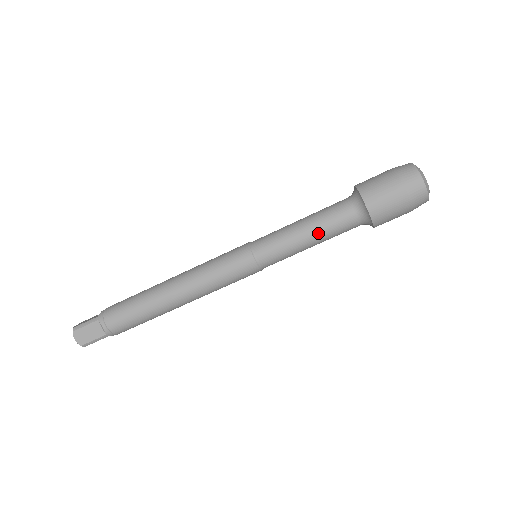
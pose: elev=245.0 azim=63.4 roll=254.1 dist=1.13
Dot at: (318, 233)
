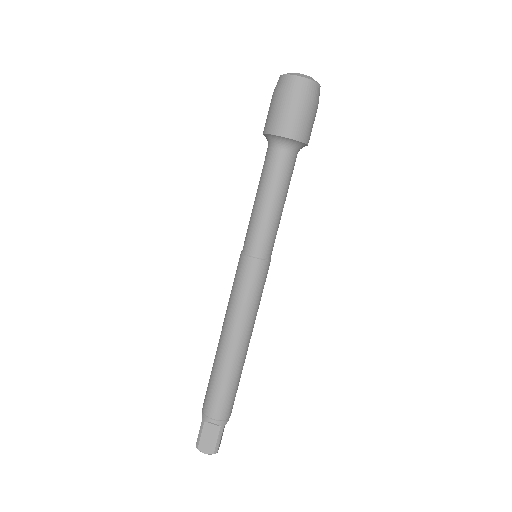
Dot at: (274, 191)
